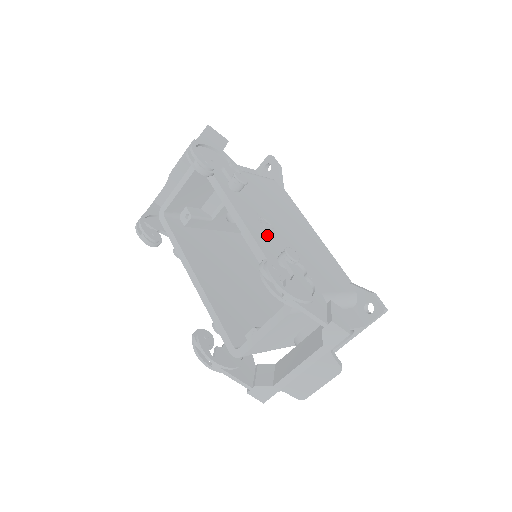
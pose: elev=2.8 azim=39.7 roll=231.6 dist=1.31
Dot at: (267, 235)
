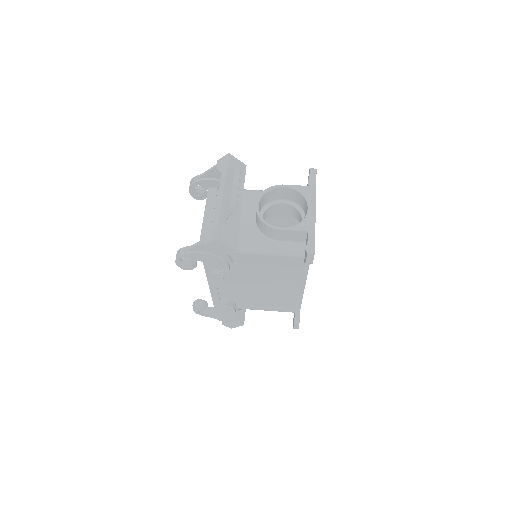
Dot at: (228, 288)
